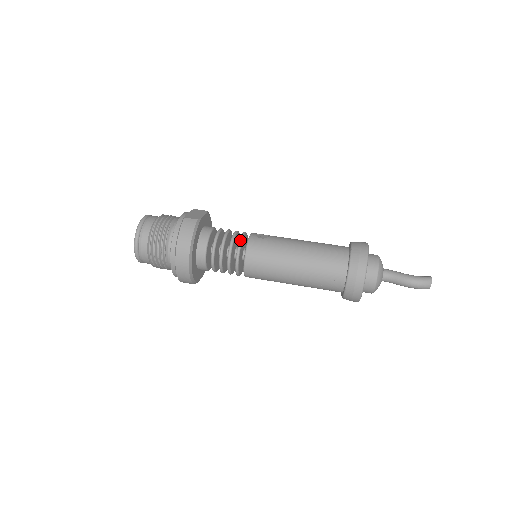
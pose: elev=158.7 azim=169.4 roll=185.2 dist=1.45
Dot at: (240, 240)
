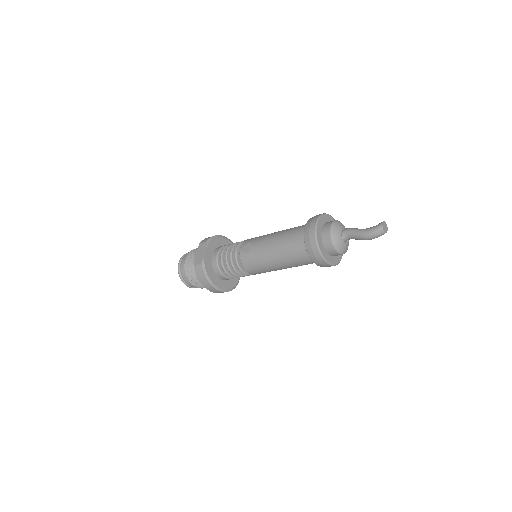
Dot at: (235, 261)
